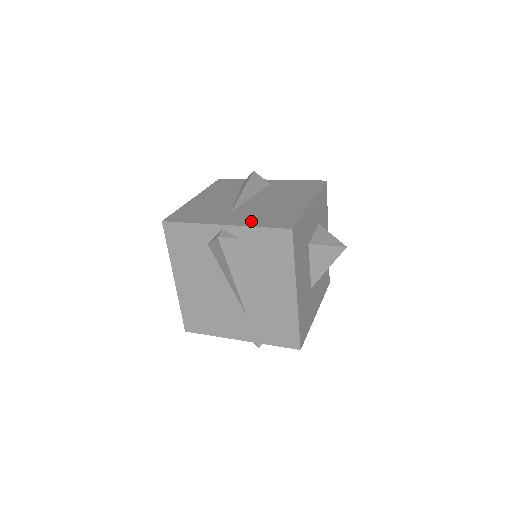
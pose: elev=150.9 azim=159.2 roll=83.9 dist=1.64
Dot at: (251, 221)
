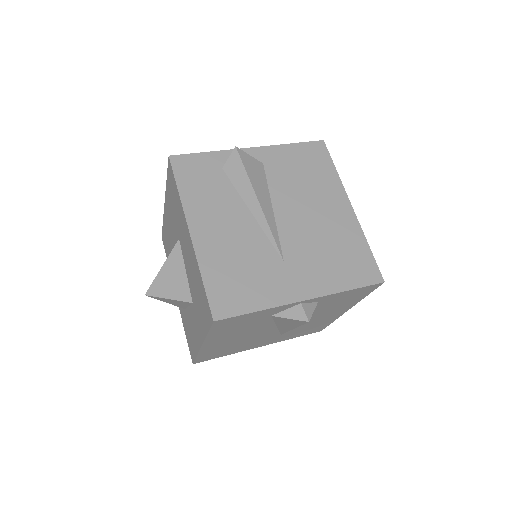
Dot at: (329, 280)
